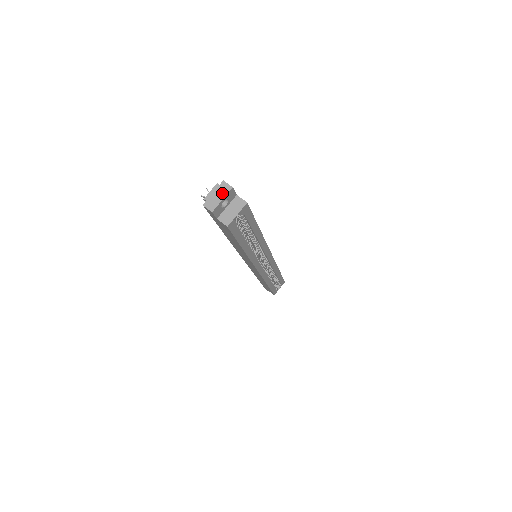
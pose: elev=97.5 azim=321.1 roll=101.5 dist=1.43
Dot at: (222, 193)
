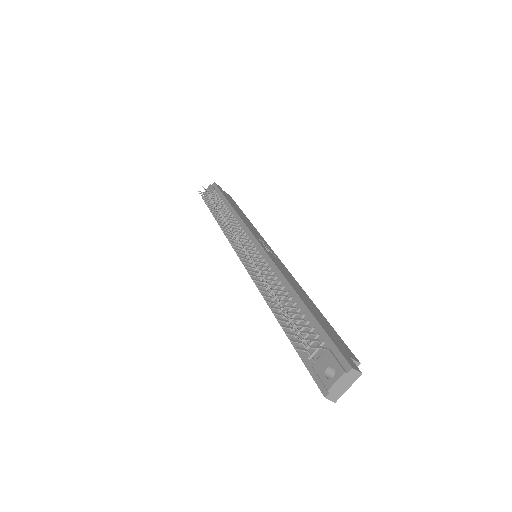
Dot at: (349, 382)
